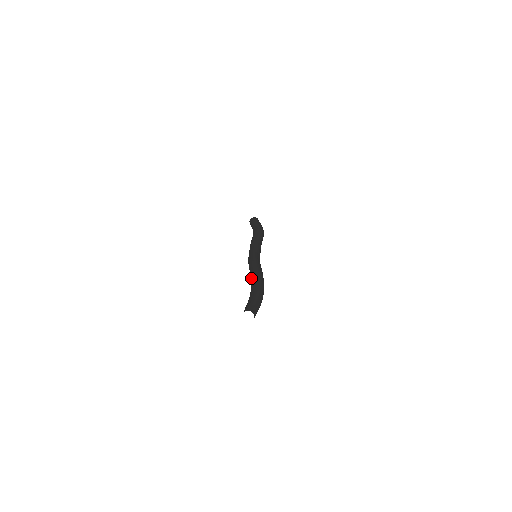
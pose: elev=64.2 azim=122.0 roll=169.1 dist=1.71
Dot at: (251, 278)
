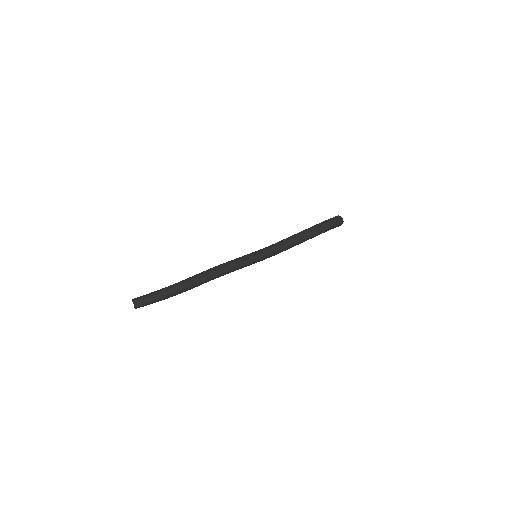
Dot at: occluded
